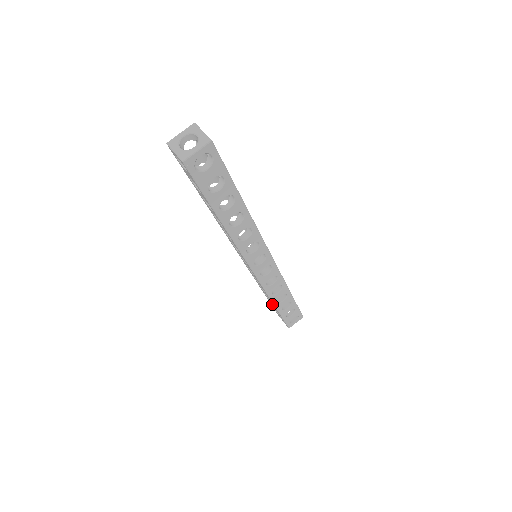
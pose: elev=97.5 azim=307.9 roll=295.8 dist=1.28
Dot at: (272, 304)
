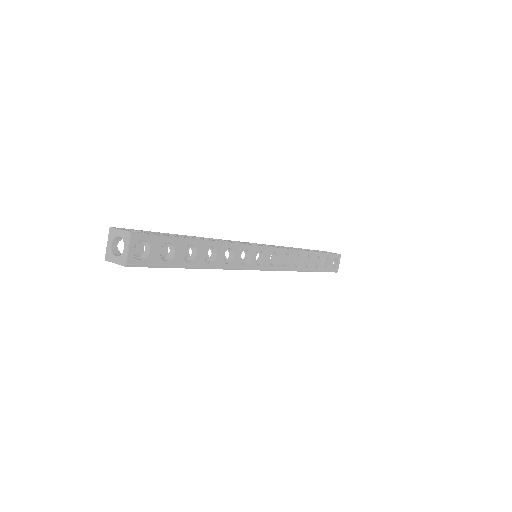
Dot at: occluded
